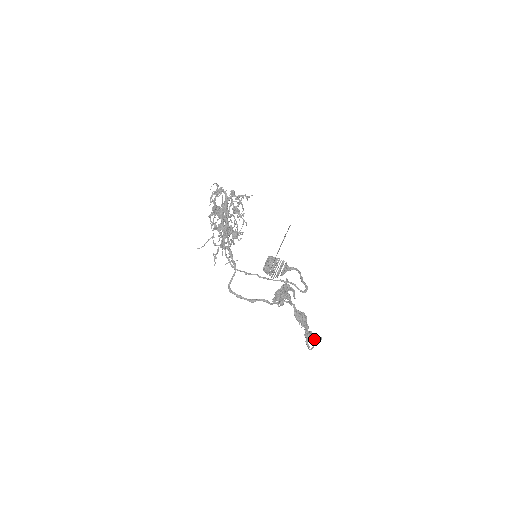
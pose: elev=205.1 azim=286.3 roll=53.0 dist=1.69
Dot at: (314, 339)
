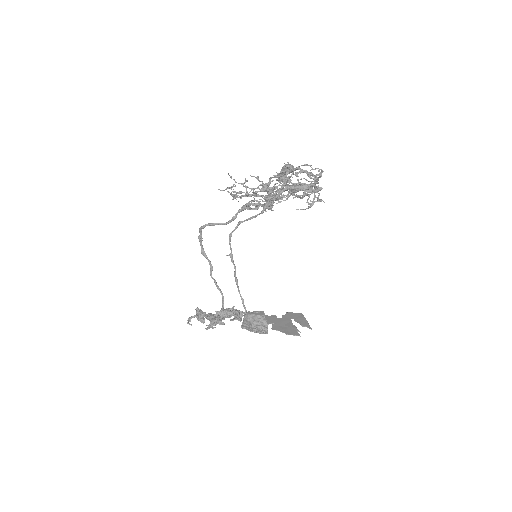
Dot at: occluded
